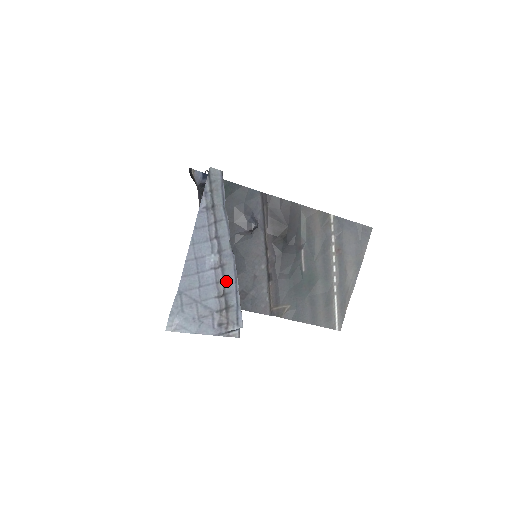
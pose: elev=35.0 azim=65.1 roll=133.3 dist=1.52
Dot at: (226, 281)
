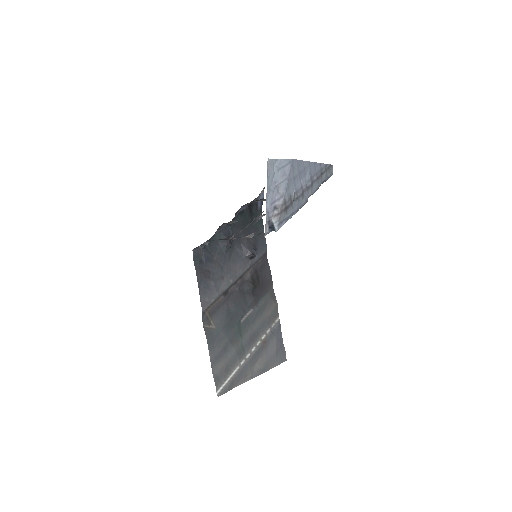
Dot at: (297, 200)
